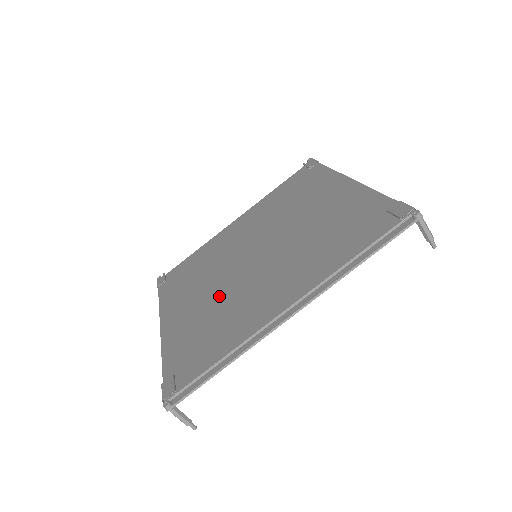
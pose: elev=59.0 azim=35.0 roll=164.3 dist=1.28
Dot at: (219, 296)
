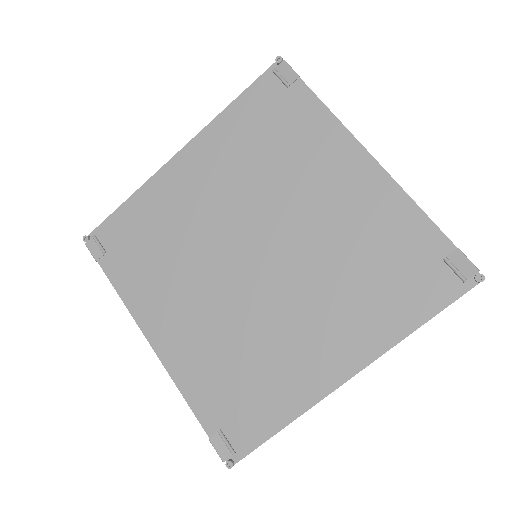
Dot at: (228, 318)
